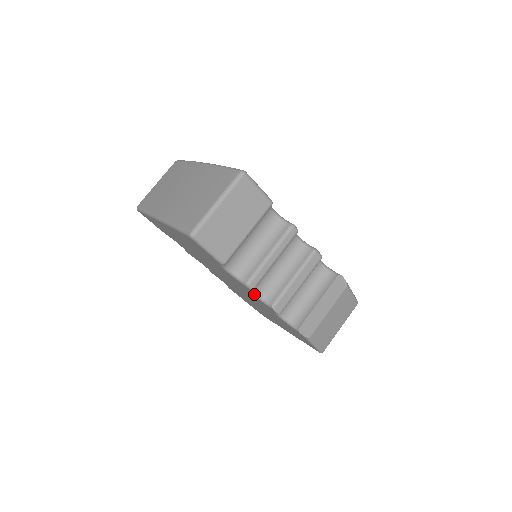
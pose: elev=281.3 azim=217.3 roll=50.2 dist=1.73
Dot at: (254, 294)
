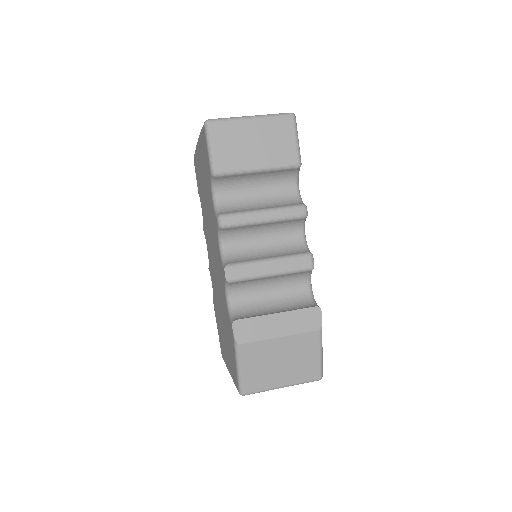
Dot at: (220, 246)
